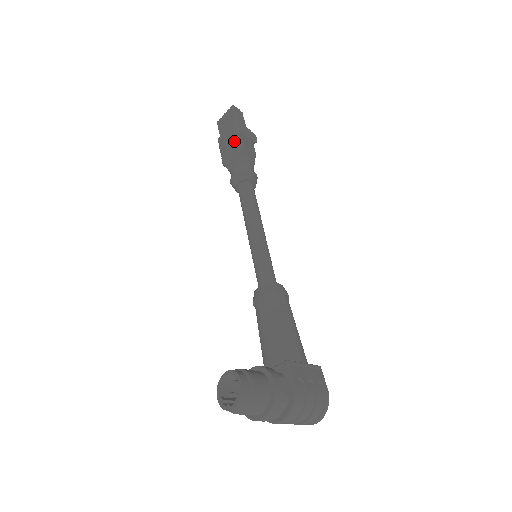
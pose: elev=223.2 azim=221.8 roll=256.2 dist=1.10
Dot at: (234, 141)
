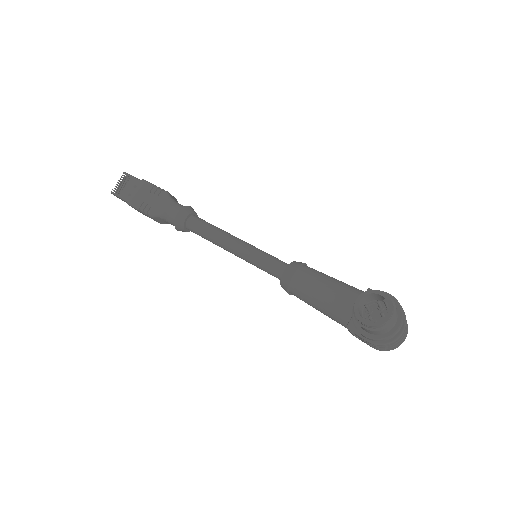
Dot at: (154, 192)
